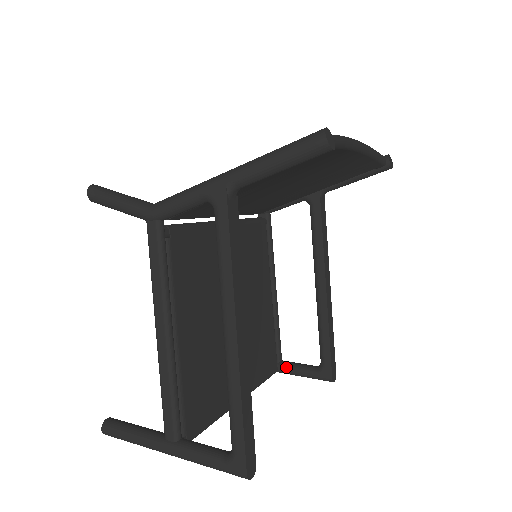
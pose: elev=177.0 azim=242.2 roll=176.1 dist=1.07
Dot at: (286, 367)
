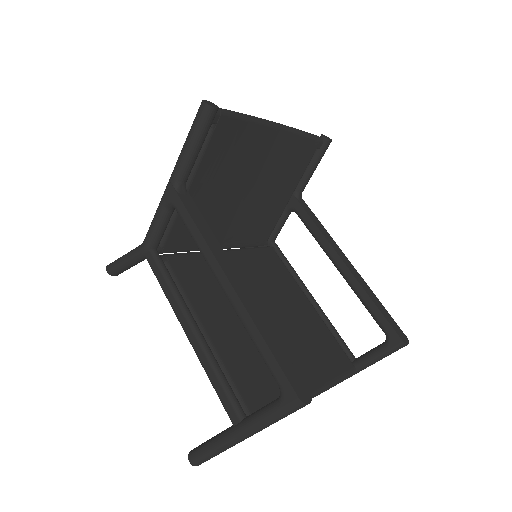
Dot at: (360, 360)
